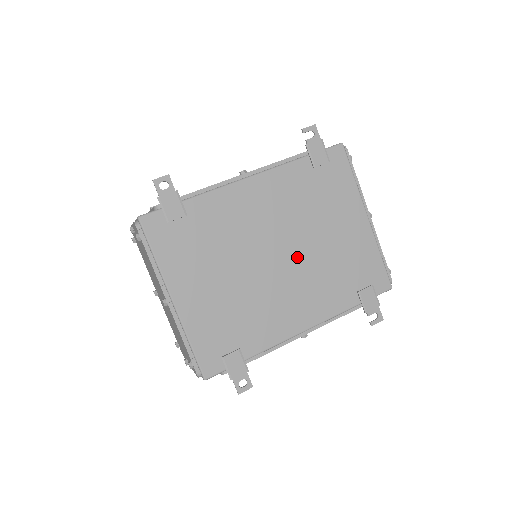
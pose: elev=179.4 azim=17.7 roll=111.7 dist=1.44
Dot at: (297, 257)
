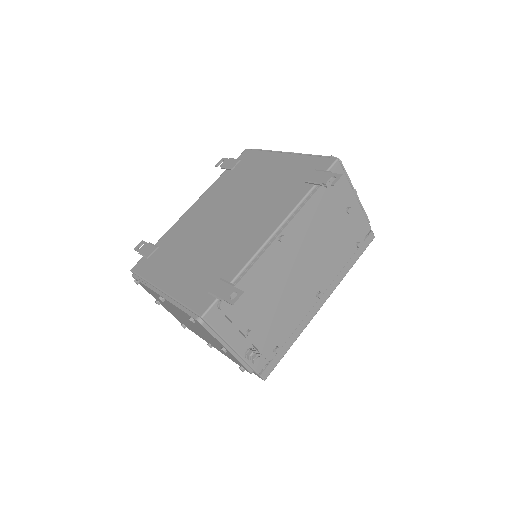
Dot at: (243, 207)
